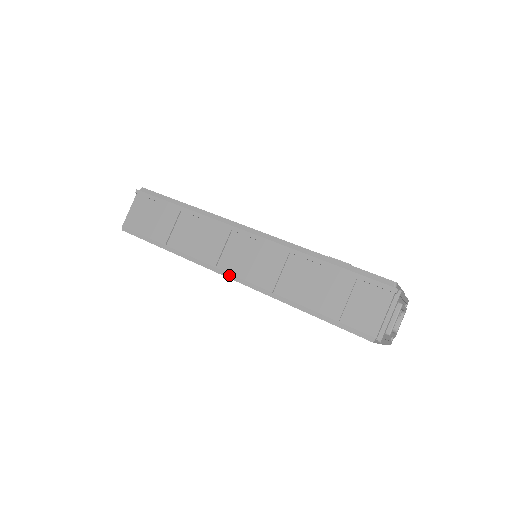
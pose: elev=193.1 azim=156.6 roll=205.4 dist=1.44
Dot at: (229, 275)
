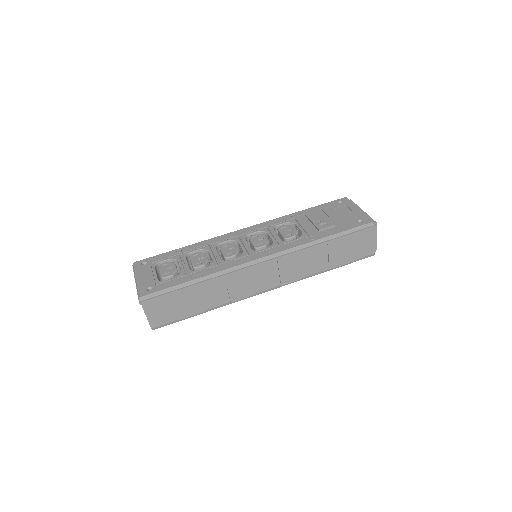
Dot at: (269, 290)
